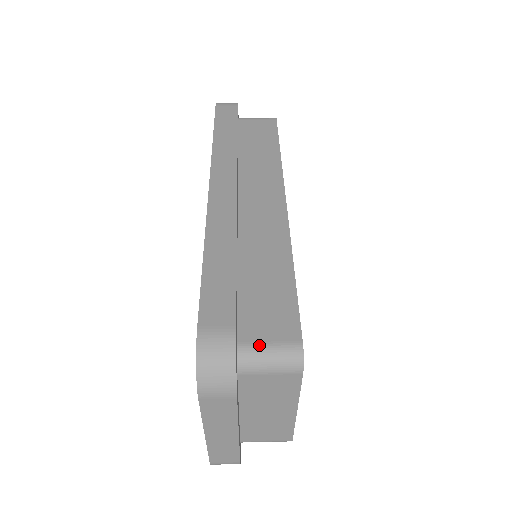
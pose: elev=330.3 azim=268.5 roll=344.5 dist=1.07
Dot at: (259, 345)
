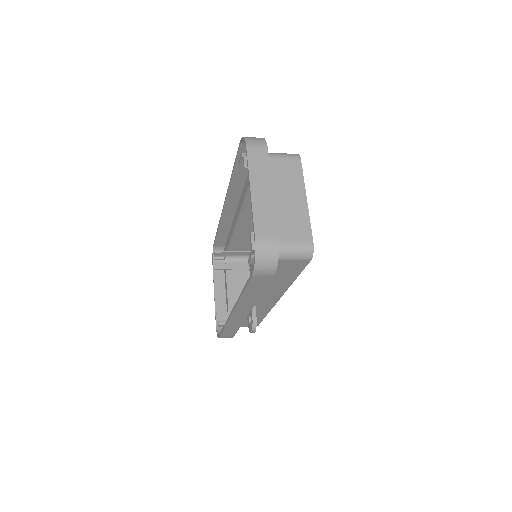
Dot at: occluded
